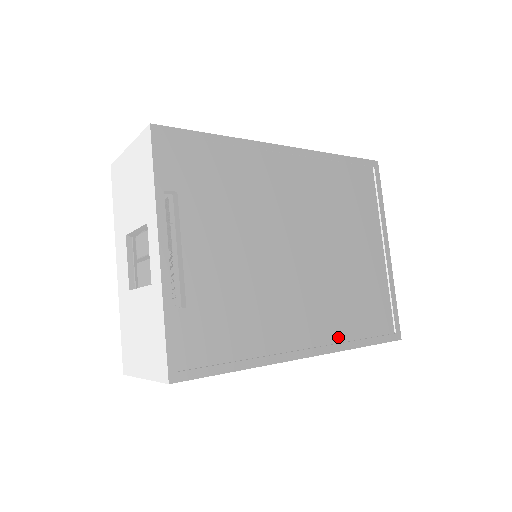
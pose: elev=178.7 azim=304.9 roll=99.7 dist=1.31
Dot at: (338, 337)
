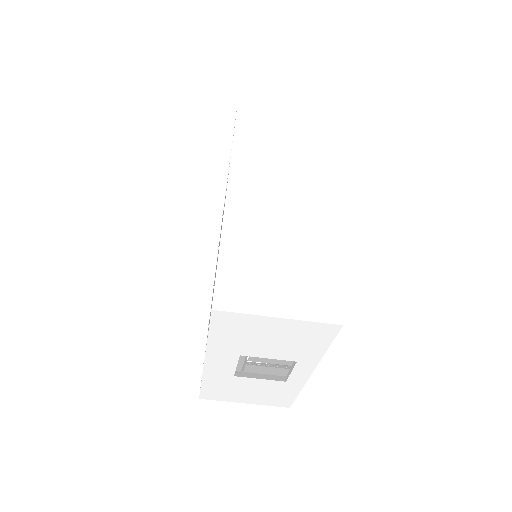
Dot at: occluded
